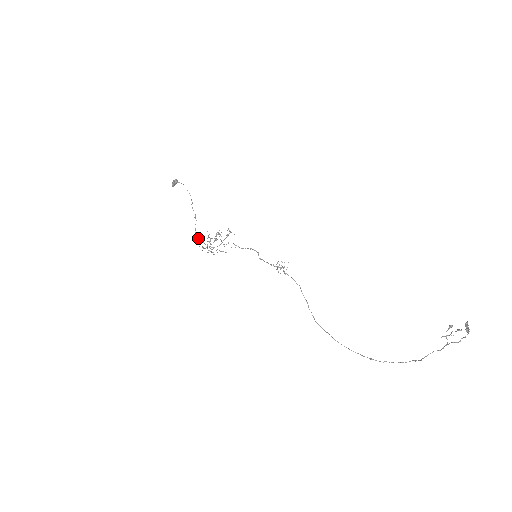
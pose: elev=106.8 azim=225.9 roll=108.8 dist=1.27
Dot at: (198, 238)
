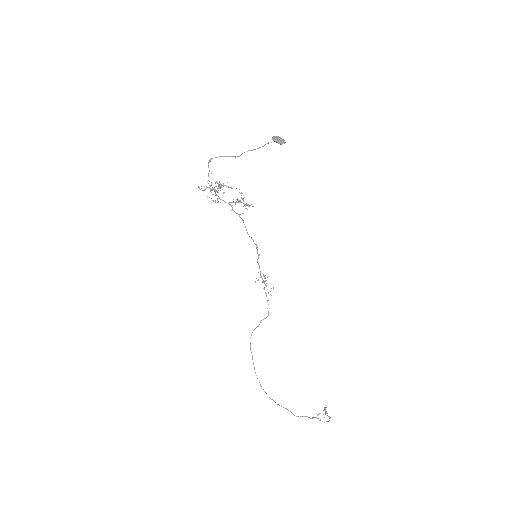
Dot at: occluded
